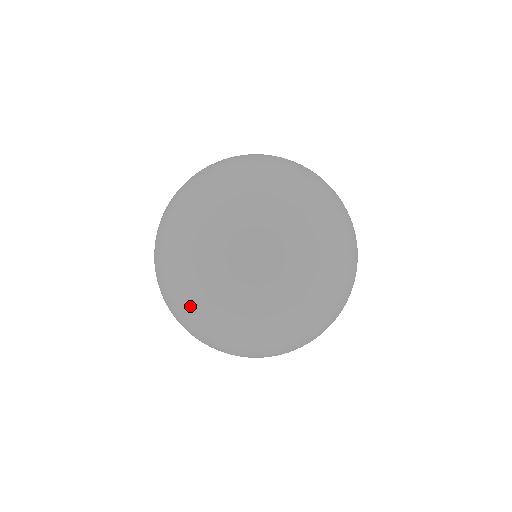
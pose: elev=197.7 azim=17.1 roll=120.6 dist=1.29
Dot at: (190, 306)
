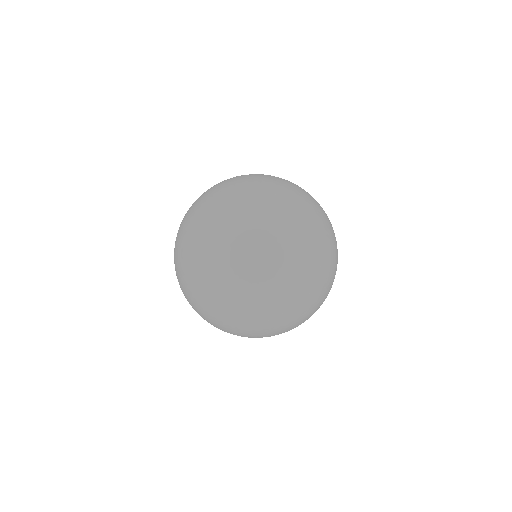
Dot at: occluded
